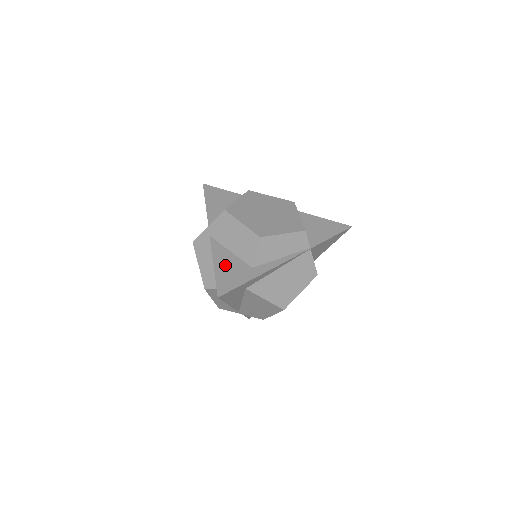
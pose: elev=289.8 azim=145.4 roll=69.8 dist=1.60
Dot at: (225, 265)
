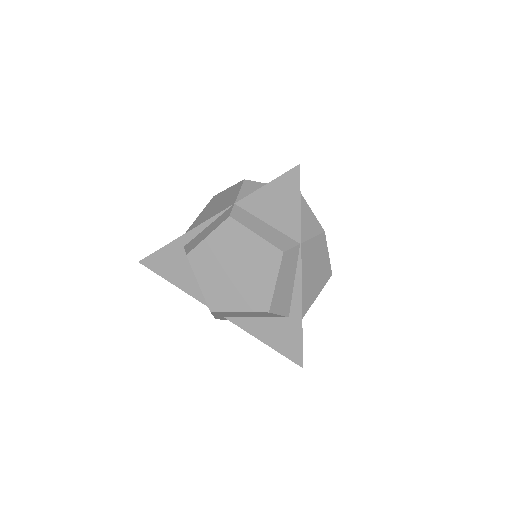
Dot at: (270, 335)
